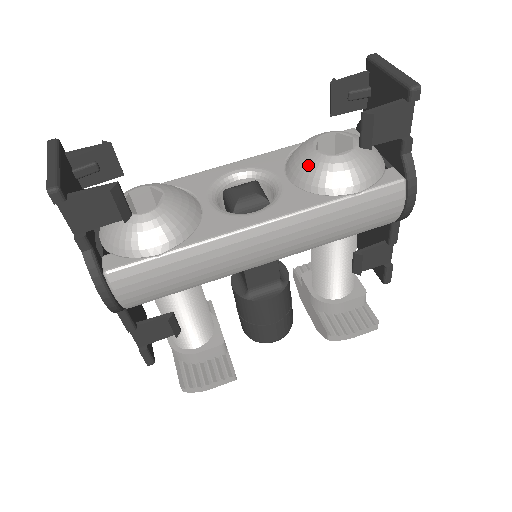
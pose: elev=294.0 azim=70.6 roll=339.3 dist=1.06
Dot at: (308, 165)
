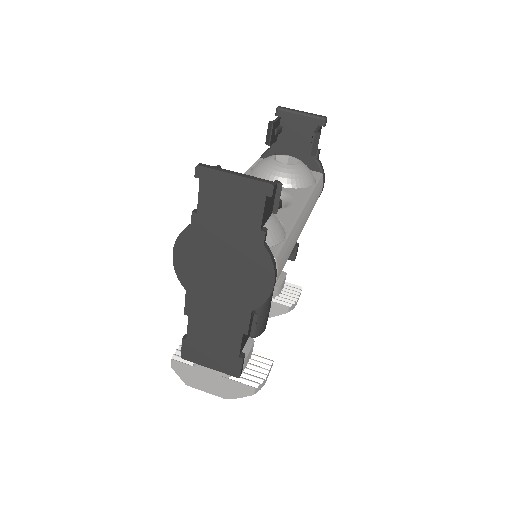
Dot at: (287, 173)
